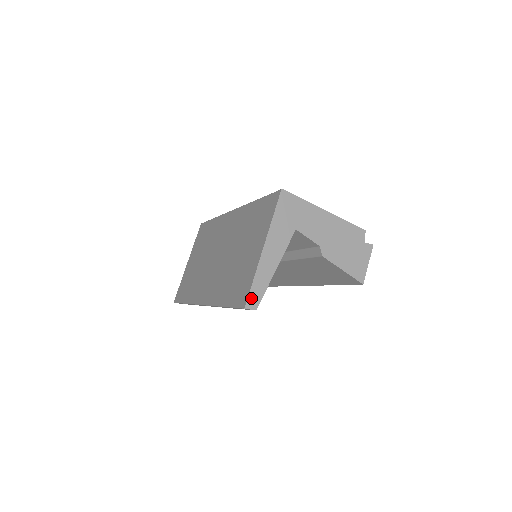
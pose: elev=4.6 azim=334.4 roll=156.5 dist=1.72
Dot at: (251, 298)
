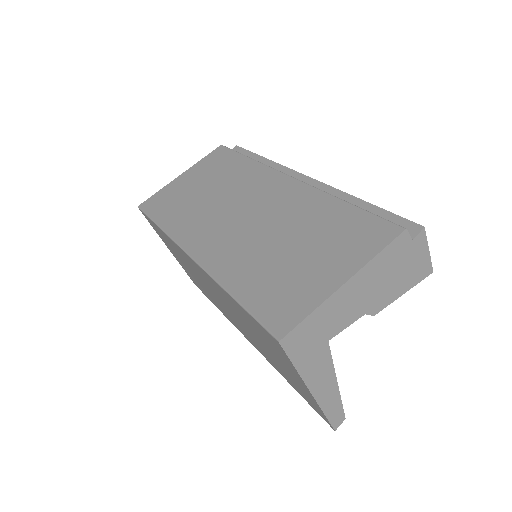
Dot at: (334, 422)
